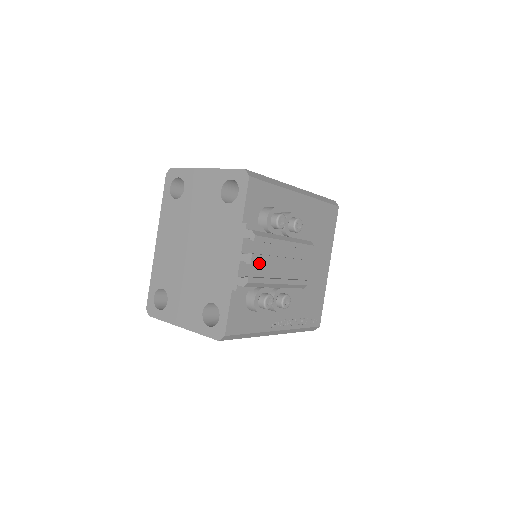
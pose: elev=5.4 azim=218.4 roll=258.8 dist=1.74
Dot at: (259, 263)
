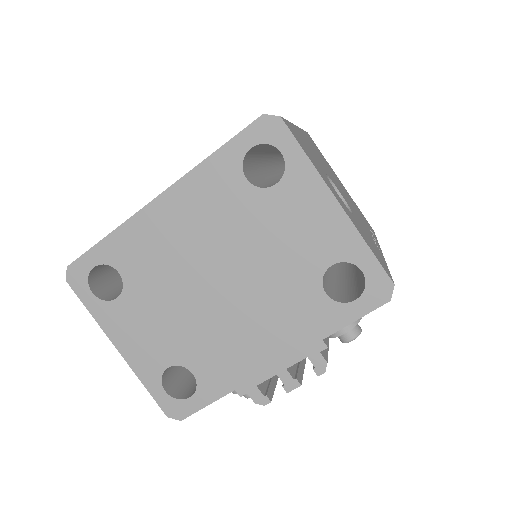
Dot at: occluded
